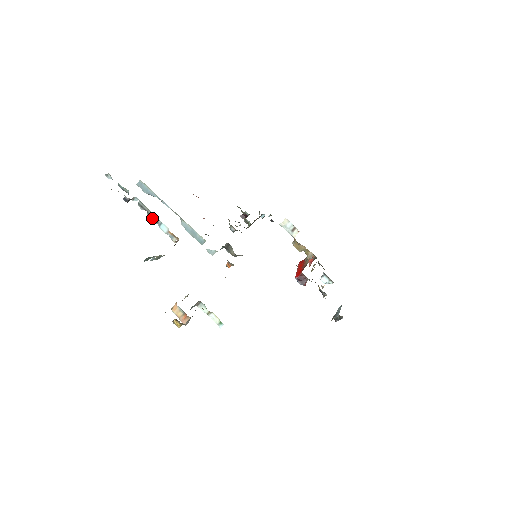
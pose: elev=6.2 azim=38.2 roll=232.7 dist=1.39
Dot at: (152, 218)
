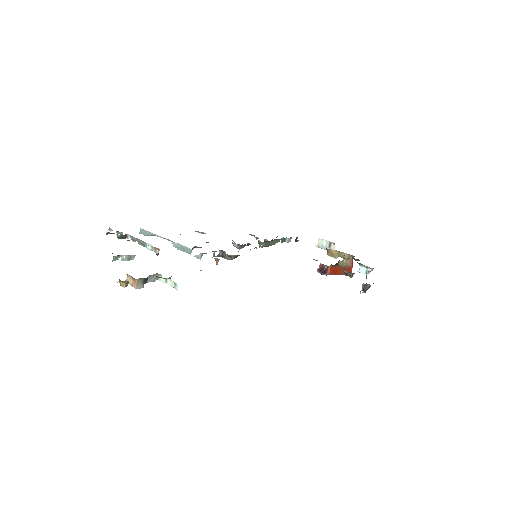
Dot at: (141, 244)
